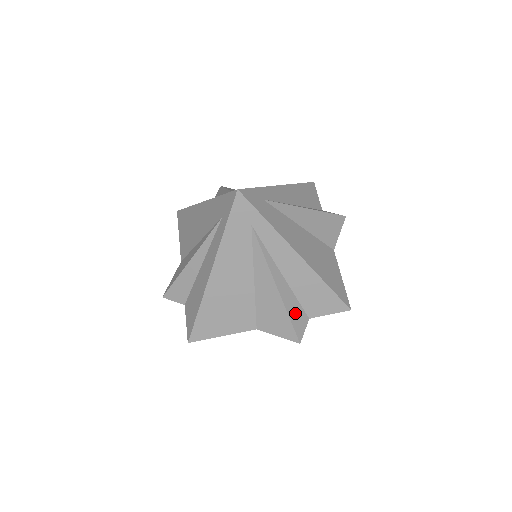
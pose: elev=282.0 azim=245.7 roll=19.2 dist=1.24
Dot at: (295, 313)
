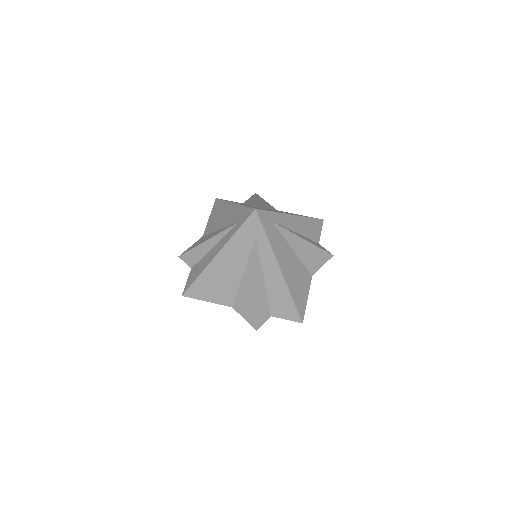
Dot at: (262, 308)
